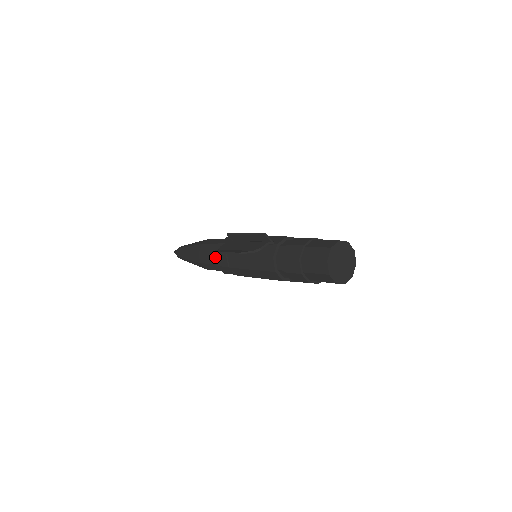
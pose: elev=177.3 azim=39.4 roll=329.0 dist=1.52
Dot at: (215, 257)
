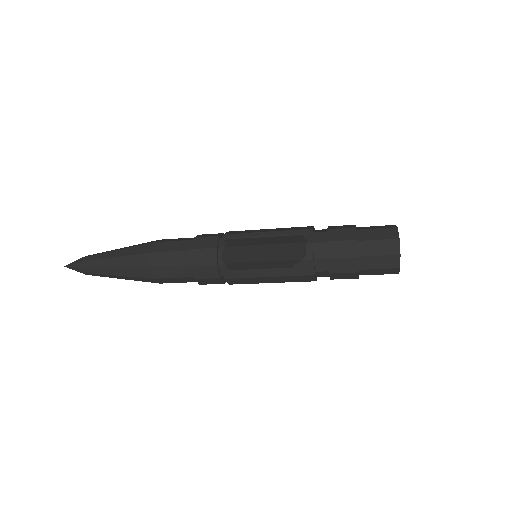
Dot at: (193, 269)
